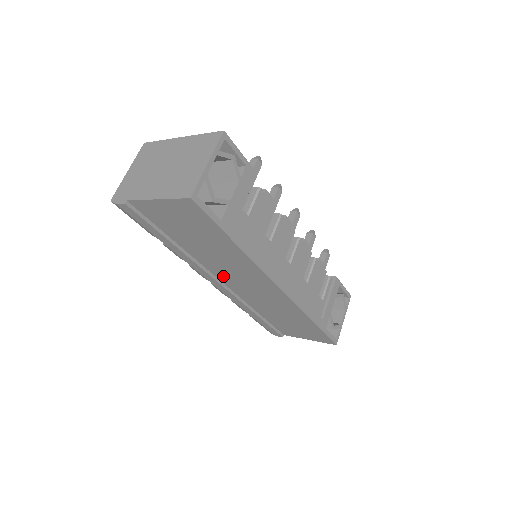
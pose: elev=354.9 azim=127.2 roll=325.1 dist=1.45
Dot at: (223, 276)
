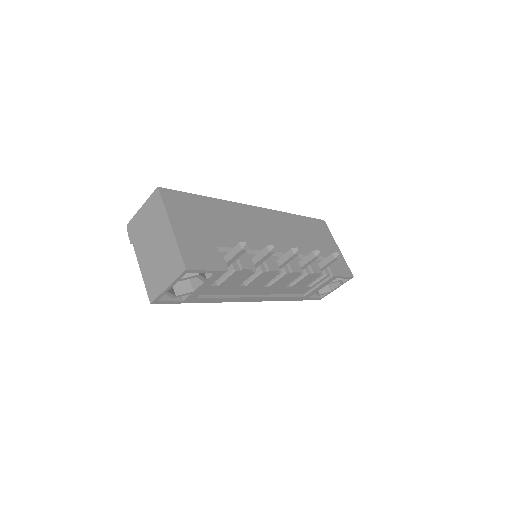
Dot at: occluded
